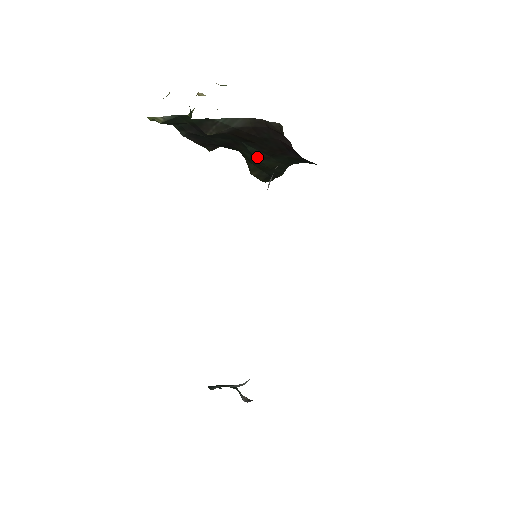
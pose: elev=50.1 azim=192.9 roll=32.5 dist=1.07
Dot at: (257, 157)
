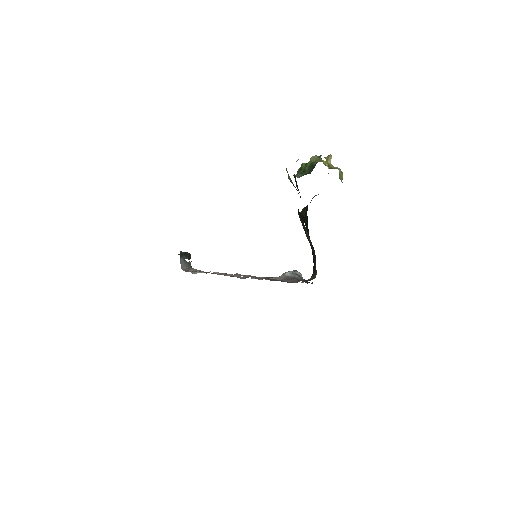
Dot at: (307, 230)
